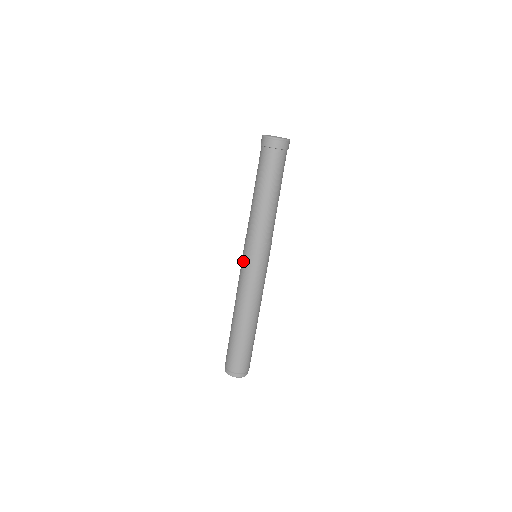
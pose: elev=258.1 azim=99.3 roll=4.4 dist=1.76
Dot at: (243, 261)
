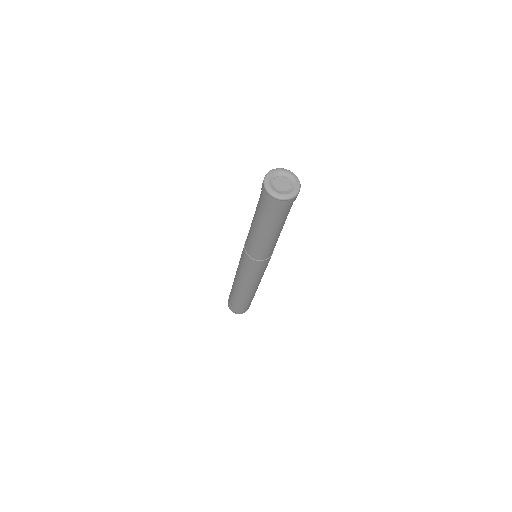
Dot at: (242, 264)
